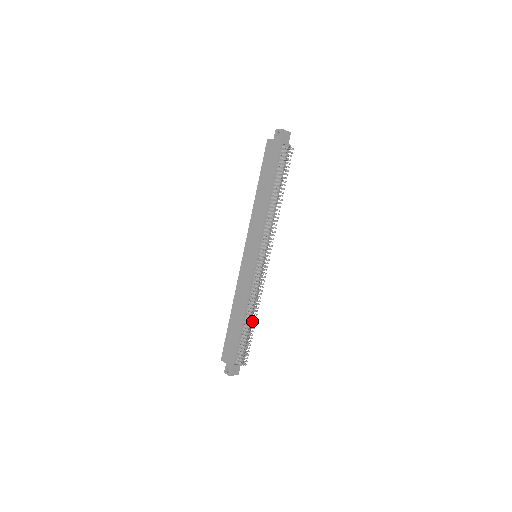
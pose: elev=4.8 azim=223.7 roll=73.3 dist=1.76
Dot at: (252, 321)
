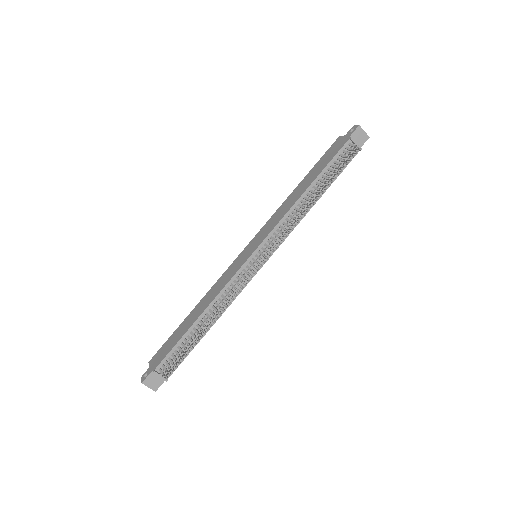
Dot at: (204, 326)
